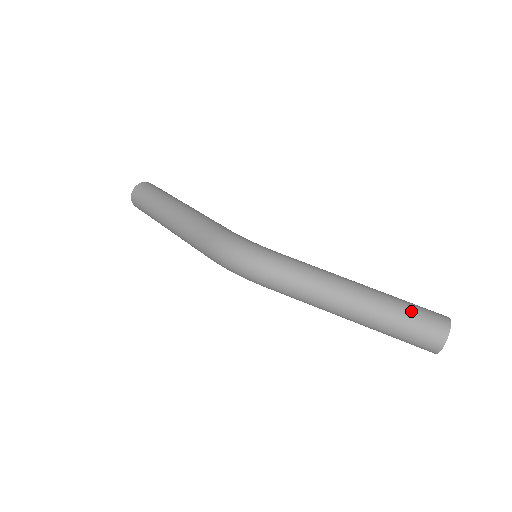
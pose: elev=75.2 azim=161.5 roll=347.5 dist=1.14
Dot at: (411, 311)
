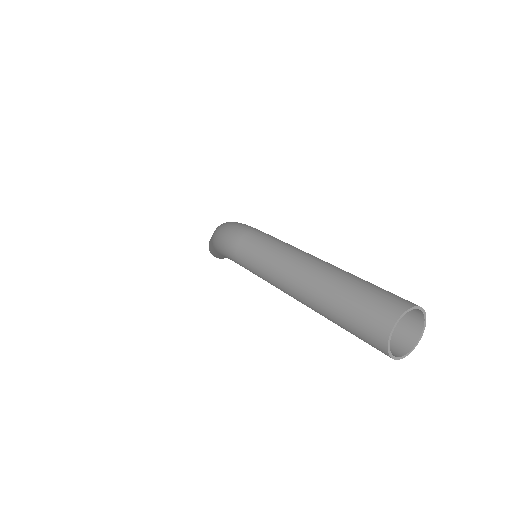
Dot at: (366, 284)
